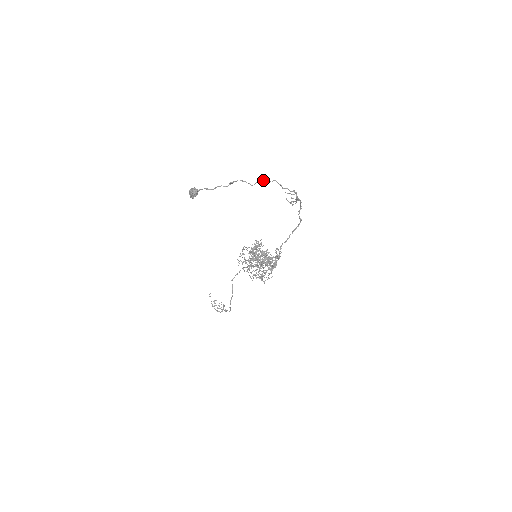
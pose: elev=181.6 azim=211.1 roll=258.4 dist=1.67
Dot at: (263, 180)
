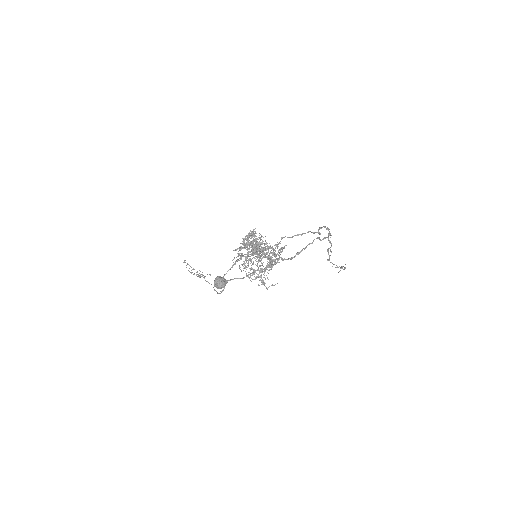
Dot at: (304, 248)
